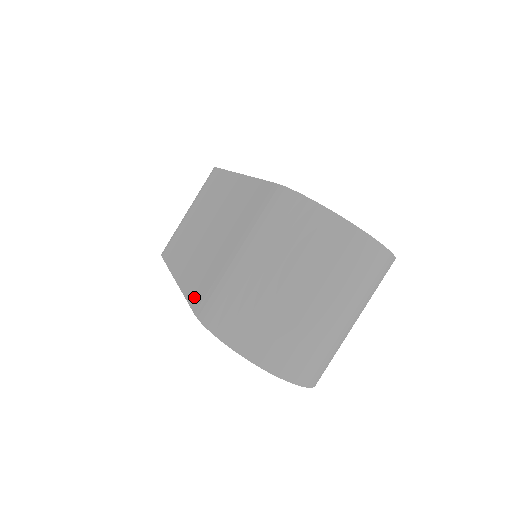
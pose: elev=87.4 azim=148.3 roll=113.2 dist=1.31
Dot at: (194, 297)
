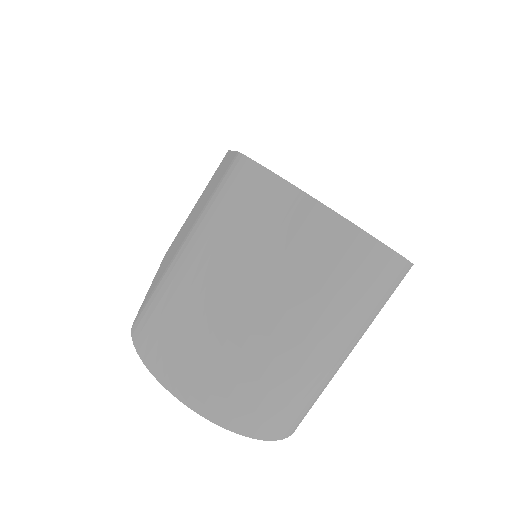
Dot at: (144, 301)
